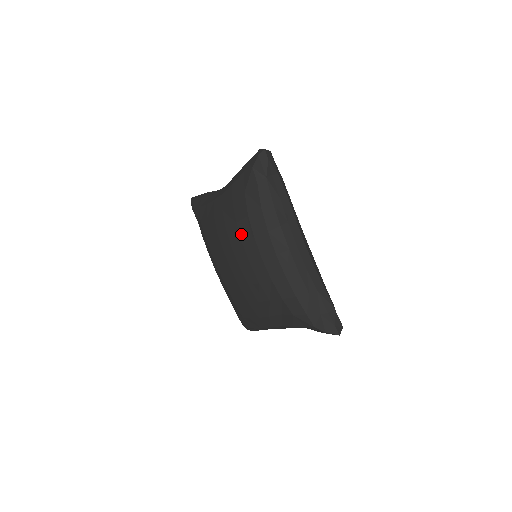
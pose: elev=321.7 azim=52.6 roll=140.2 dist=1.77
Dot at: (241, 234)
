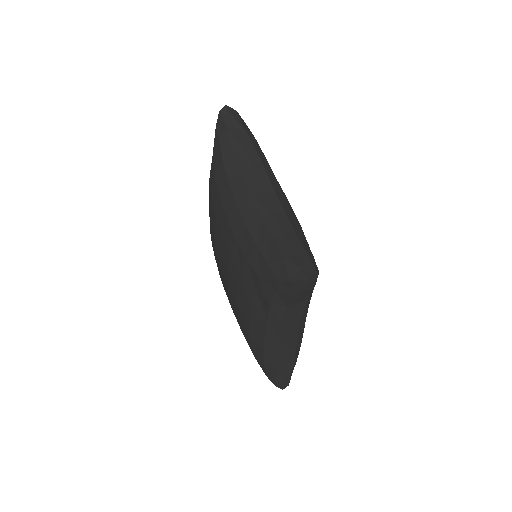
Dot at: (214, 206)
